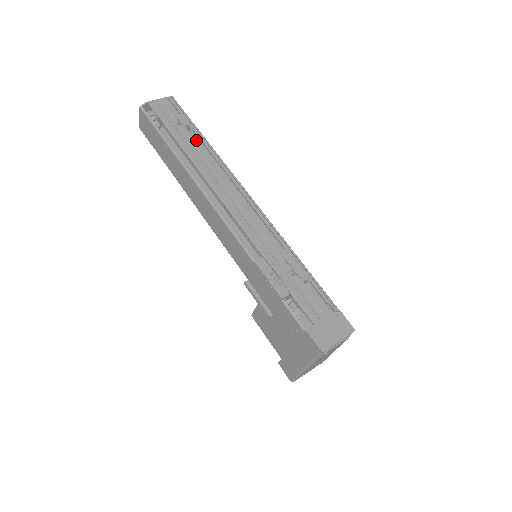
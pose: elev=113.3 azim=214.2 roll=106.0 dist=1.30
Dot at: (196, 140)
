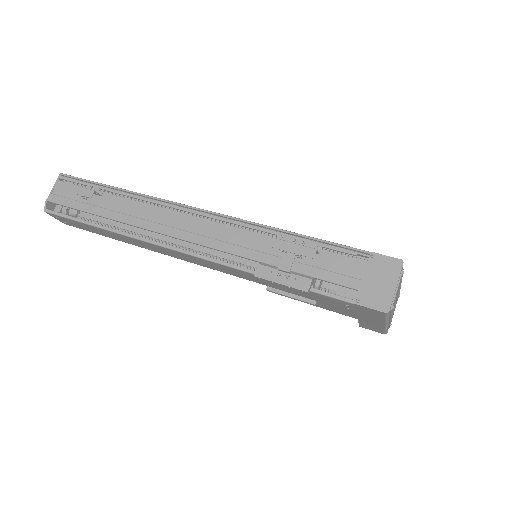
Dot at: (113, 198)
